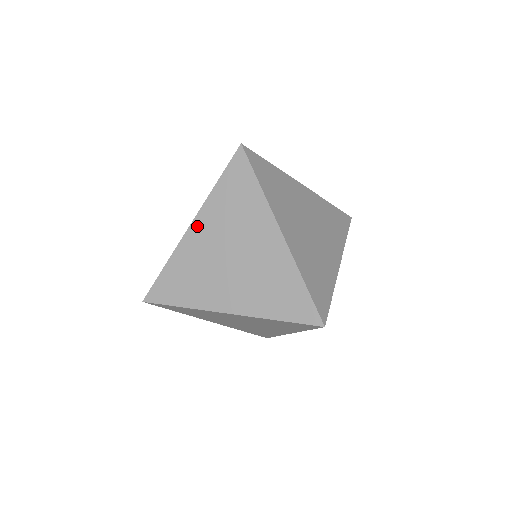
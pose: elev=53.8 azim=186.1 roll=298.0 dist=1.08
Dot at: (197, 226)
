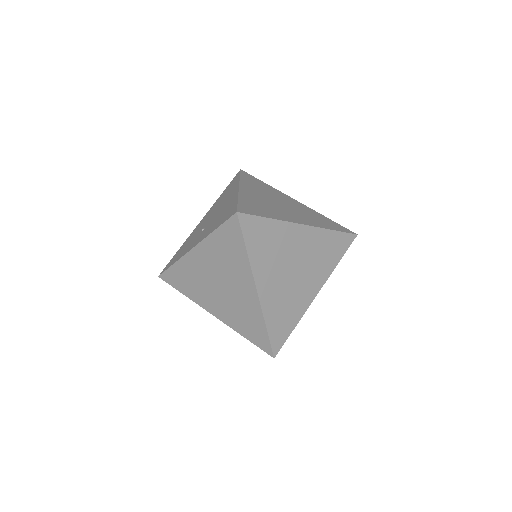
Dot at: (244, 188)
